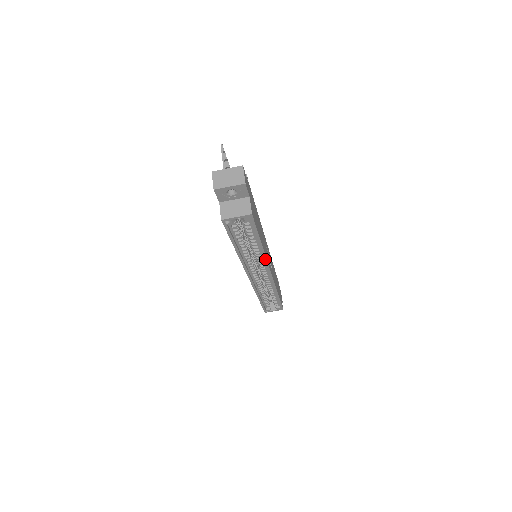
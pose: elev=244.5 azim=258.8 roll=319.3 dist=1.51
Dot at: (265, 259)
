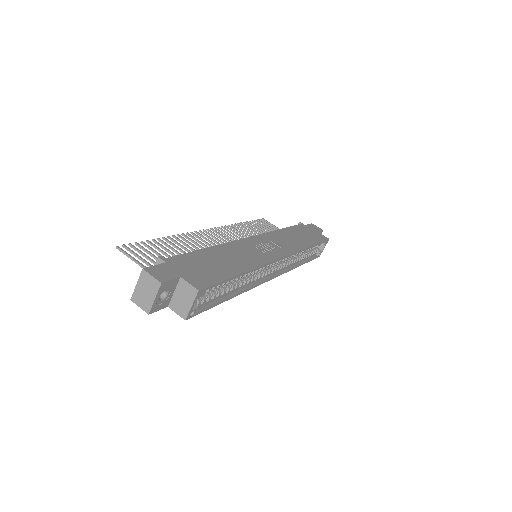
Dot at: (261, 267)
